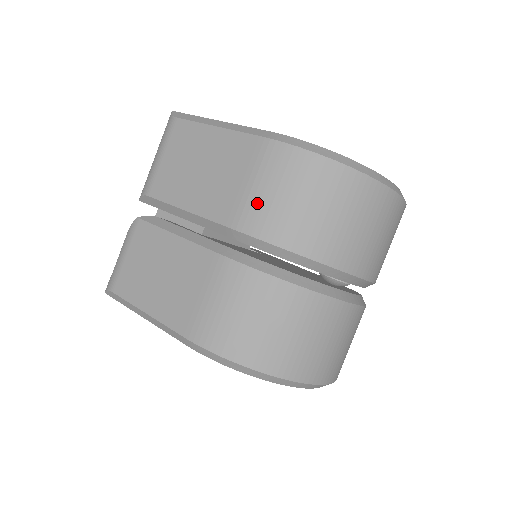
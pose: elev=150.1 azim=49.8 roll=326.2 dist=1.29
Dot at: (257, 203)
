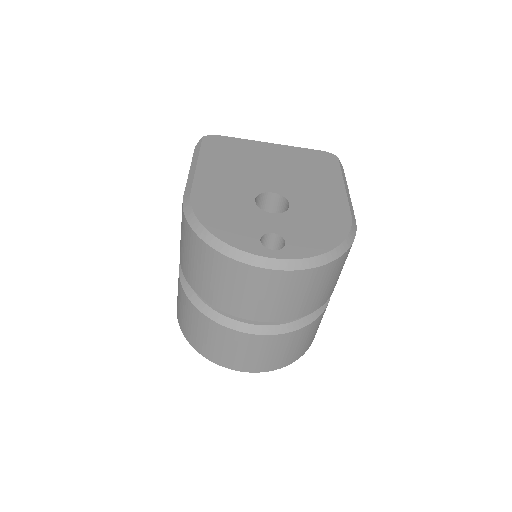
Dot at: occluded
